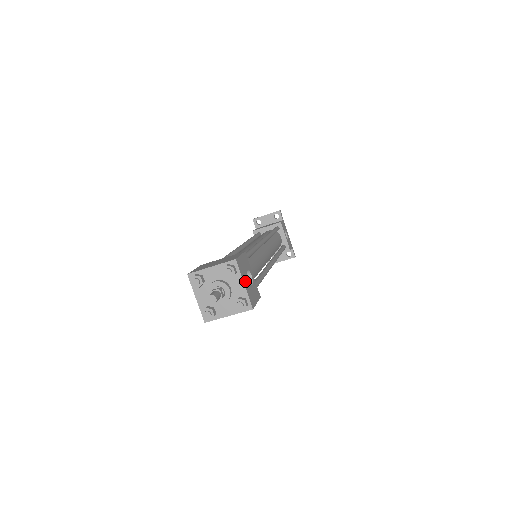
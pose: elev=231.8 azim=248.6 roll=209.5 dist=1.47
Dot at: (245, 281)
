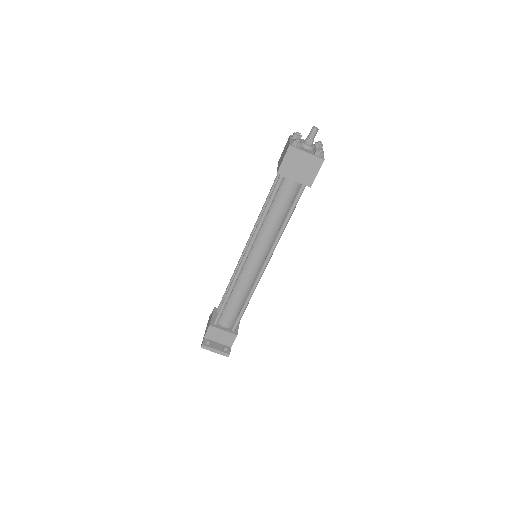
Dot at: occluded
